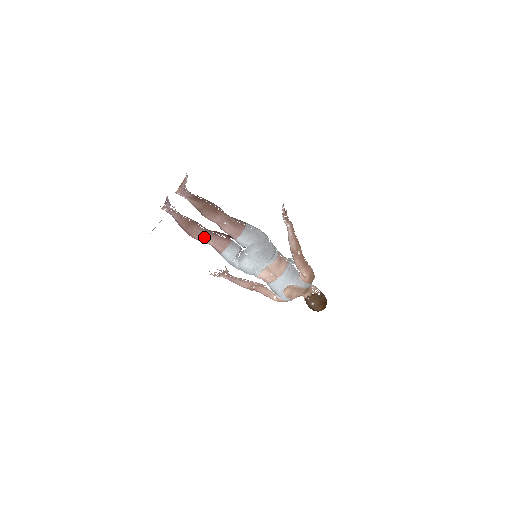
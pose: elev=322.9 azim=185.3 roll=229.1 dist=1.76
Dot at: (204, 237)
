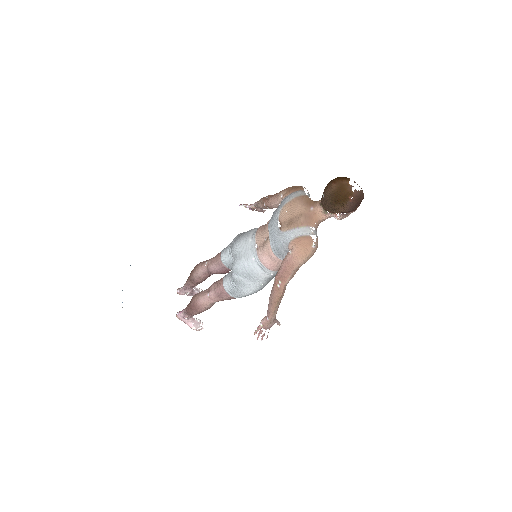
Dot at: (203, 294)
